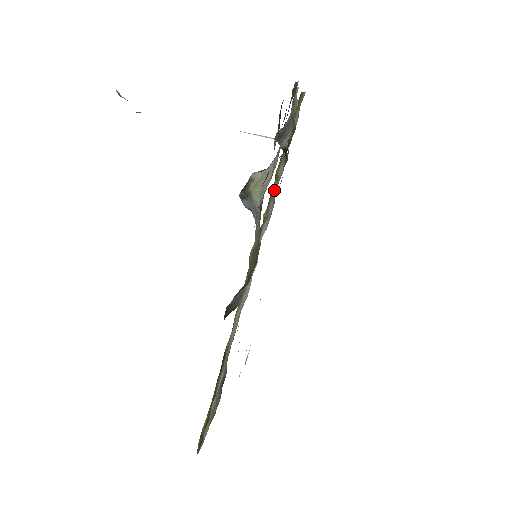
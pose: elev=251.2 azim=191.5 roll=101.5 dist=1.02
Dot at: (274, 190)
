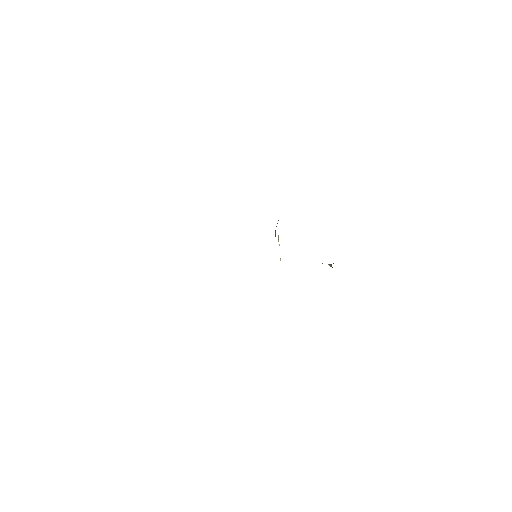
Dot at: occluded
